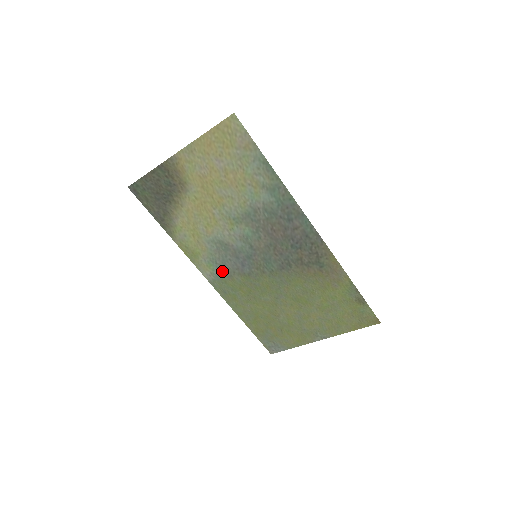
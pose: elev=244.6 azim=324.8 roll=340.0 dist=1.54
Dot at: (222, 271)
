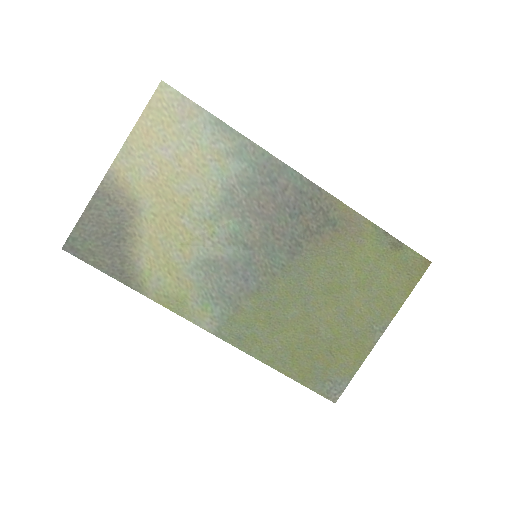
Dot at: (224, 306)
